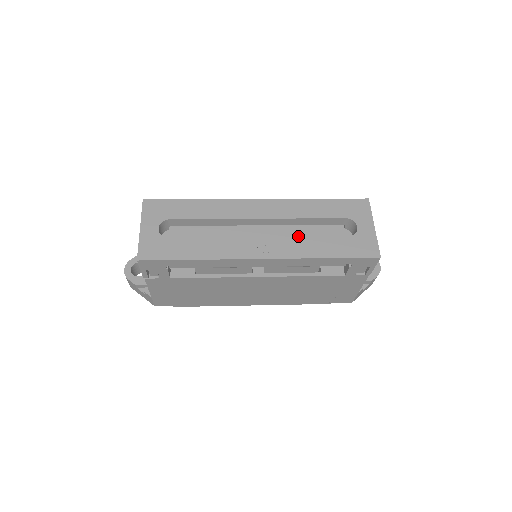
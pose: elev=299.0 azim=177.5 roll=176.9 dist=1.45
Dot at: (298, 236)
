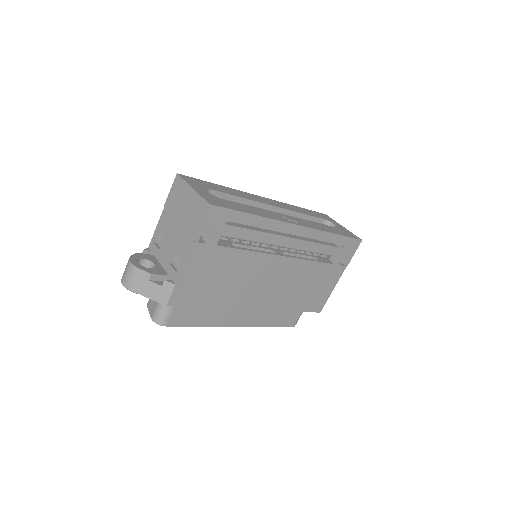
Dot at: occluded
